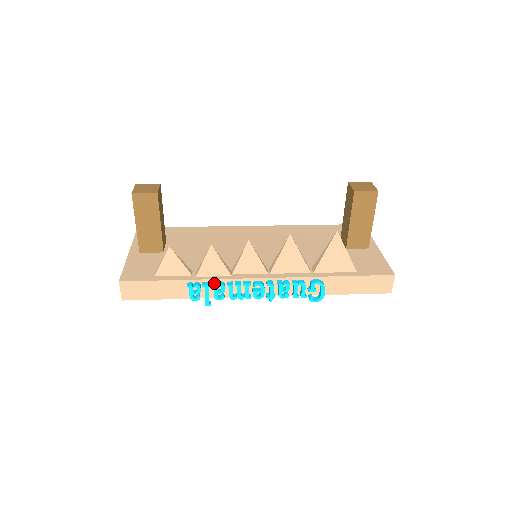
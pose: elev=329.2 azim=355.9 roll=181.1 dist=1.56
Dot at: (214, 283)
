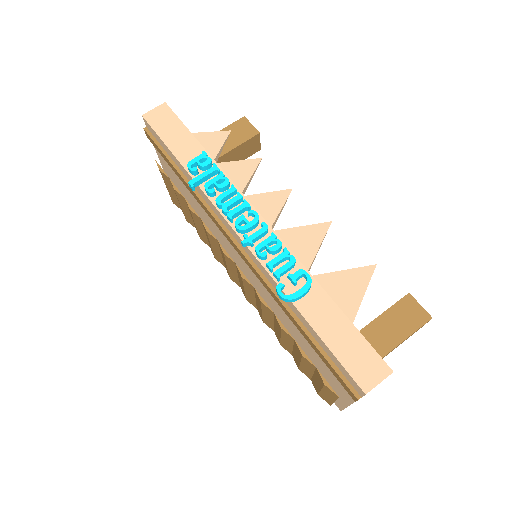
Dot at: (224, 175)
